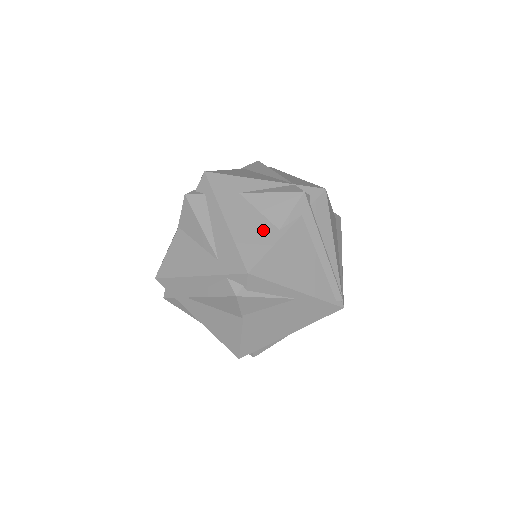
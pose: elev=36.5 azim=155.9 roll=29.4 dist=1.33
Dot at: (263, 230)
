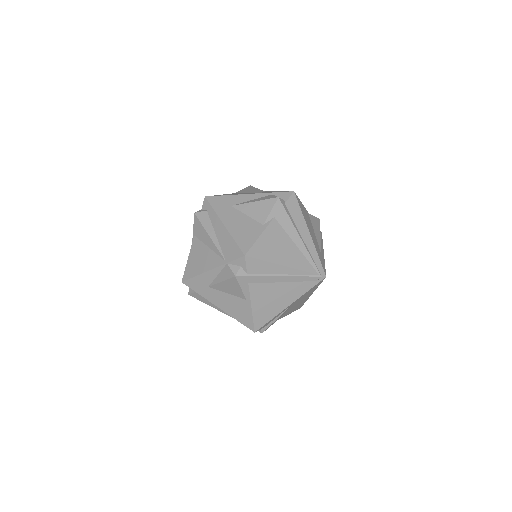
Dot at: (239, 304)
